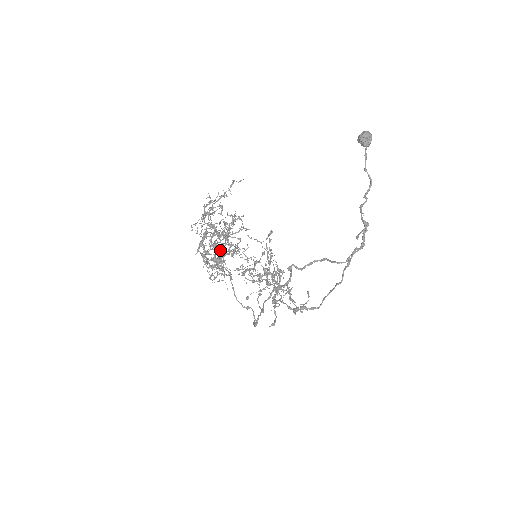
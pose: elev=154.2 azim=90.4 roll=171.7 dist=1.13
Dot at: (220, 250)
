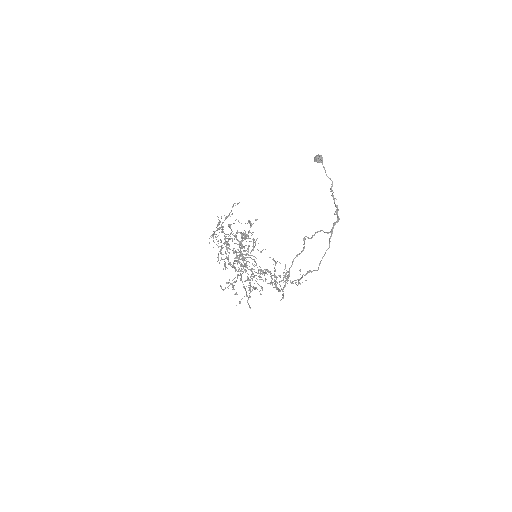
Dot at: occluded
